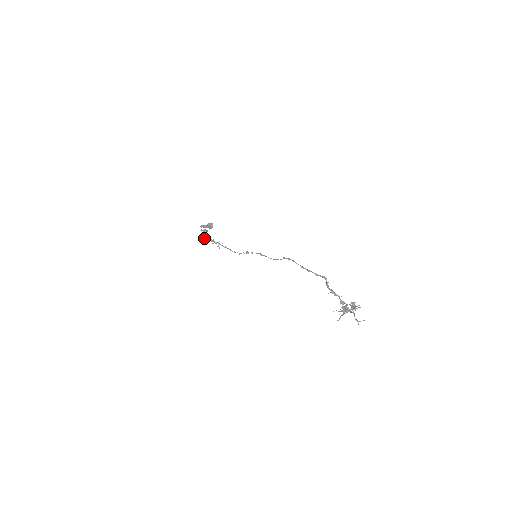
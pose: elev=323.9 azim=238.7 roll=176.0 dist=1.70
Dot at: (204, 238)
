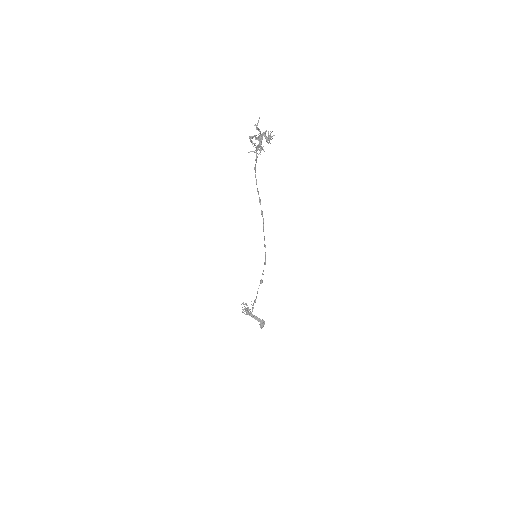
Dot at: (242, 312)
